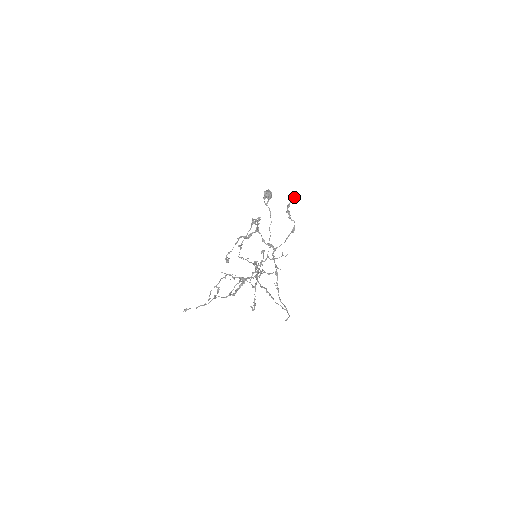
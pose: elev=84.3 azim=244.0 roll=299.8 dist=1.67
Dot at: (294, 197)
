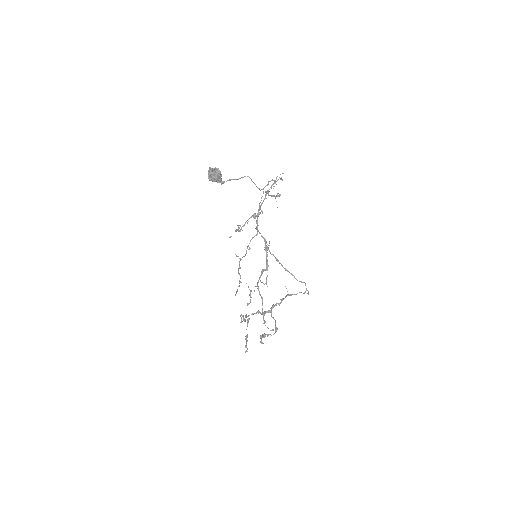
Dot at: occluded
